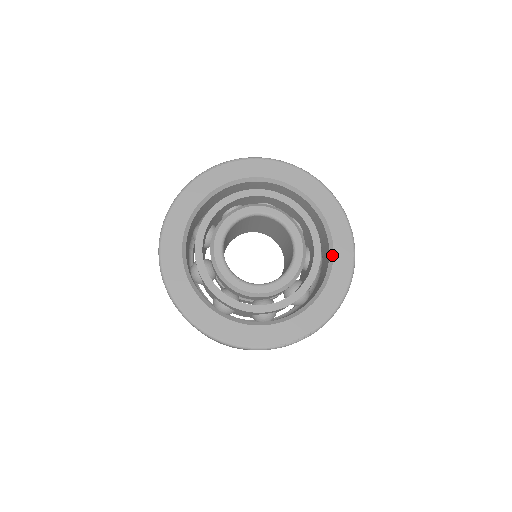
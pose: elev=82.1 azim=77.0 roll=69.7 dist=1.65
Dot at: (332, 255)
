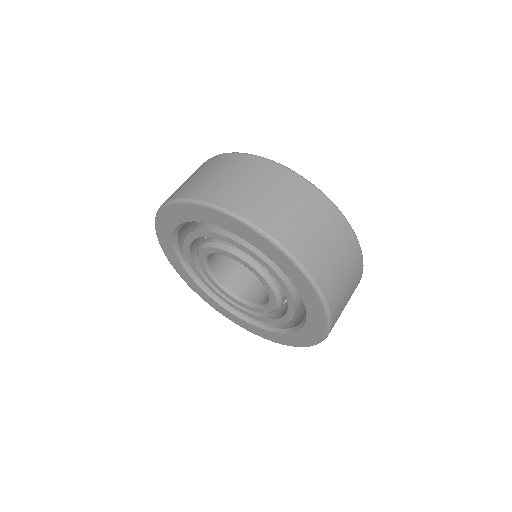
Dot at: (277, 332)
